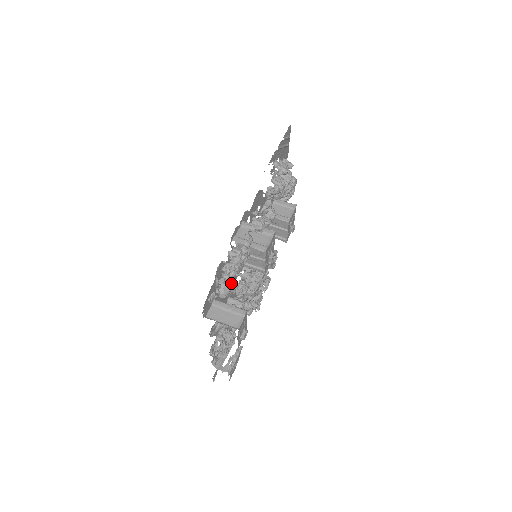
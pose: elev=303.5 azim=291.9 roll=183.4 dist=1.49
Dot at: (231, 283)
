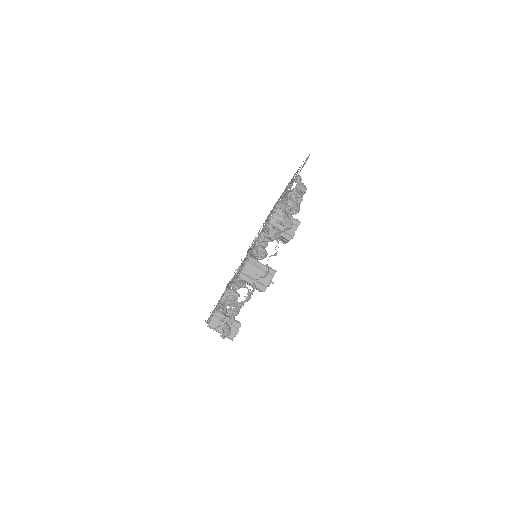
Dot at: occluded
